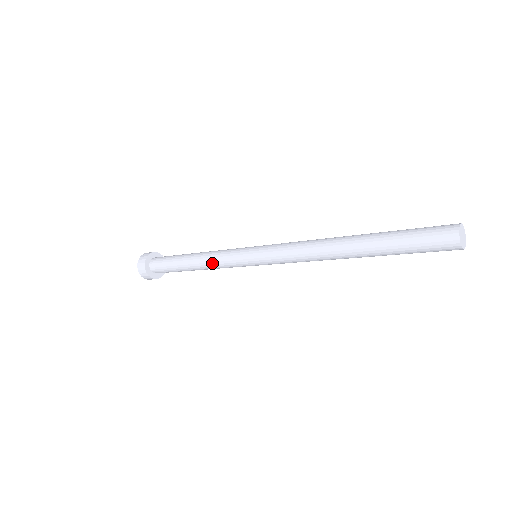
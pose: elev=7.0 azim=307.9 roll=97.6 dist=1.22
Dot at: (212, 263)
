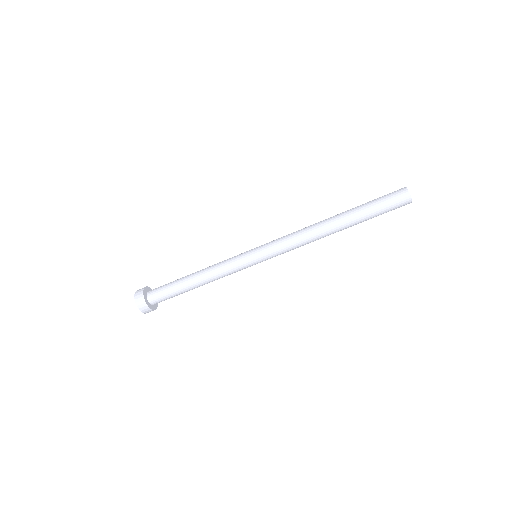
Dot at: (217, 273)
